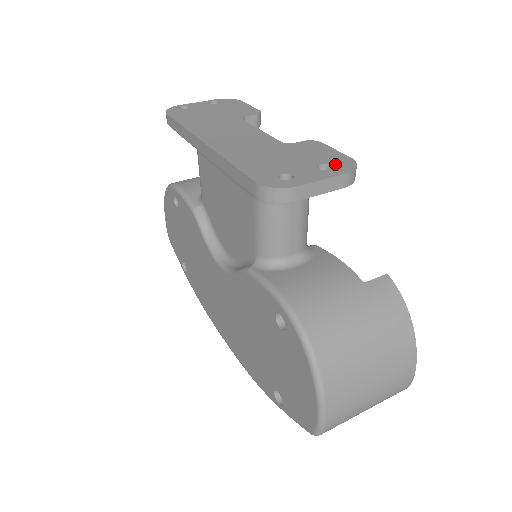
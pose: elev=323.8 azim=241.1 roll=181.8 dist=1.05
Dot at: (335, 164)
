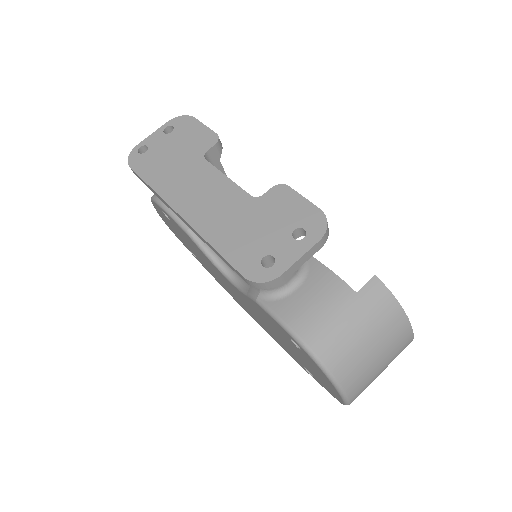
Dot at: (307, 226)
